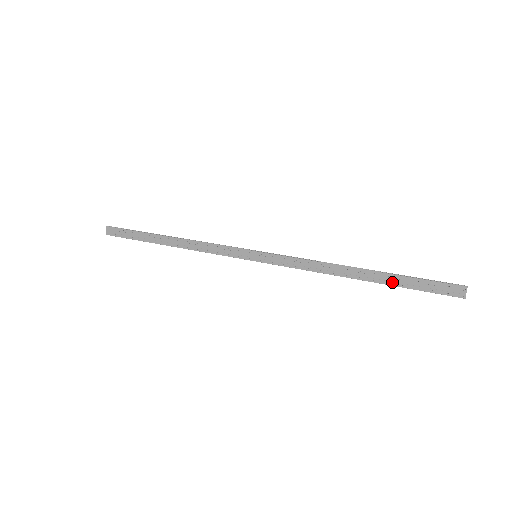
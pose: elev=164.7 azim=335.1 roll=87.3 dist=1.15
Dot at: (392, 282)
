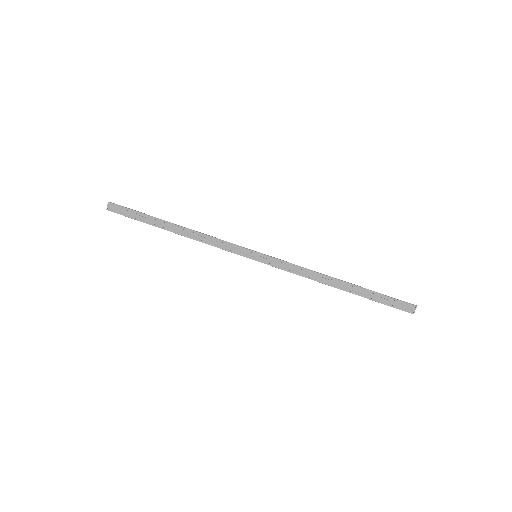
Dot at: (364, 295)
